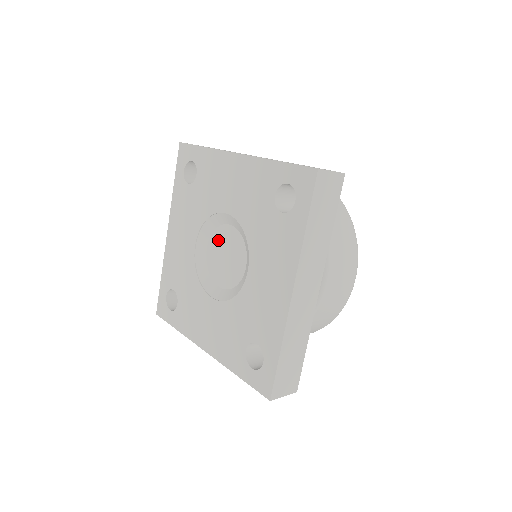
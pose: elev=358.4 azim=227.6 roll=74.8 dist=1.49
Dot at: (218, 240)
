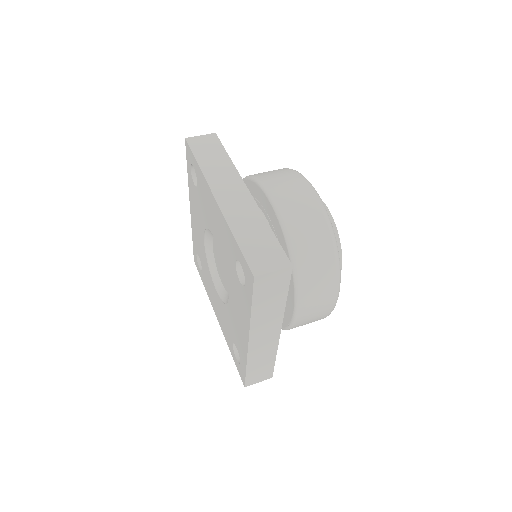
Dot at: (217, 247)
